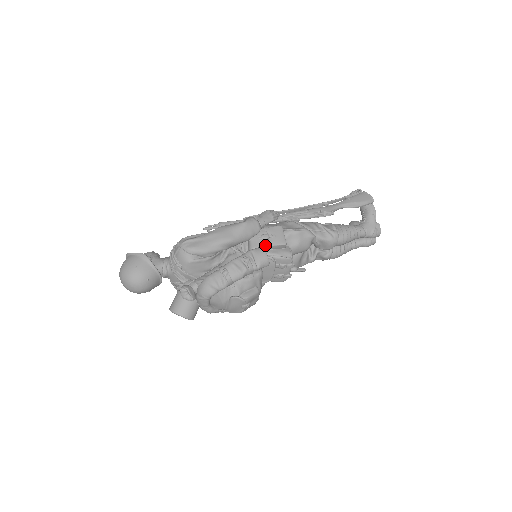
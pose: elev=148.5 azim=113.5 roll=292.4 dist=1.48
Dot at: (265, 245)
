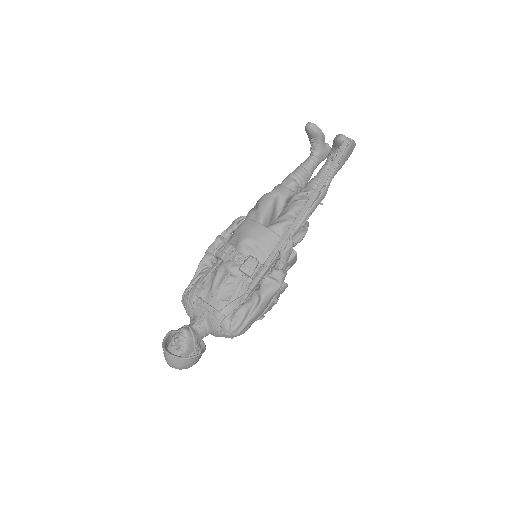
Dot at: occluded
